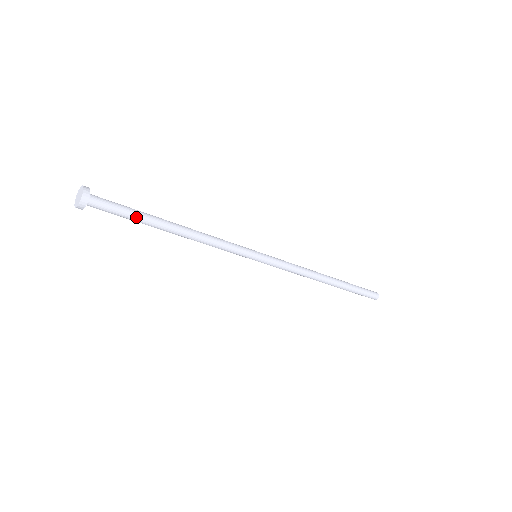
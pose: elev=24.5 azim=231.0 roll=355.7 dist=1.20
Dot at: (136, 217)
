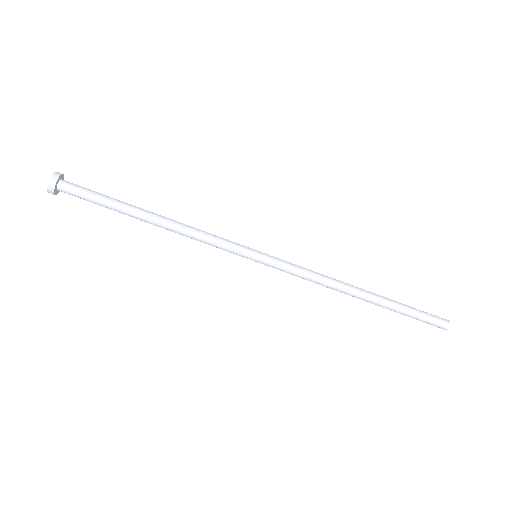
Dot at: (107, 205)
